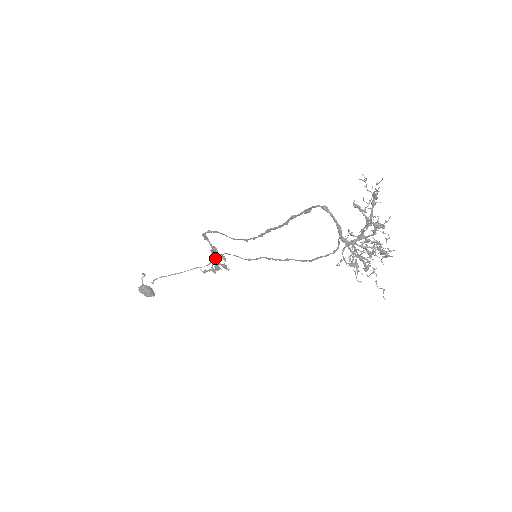
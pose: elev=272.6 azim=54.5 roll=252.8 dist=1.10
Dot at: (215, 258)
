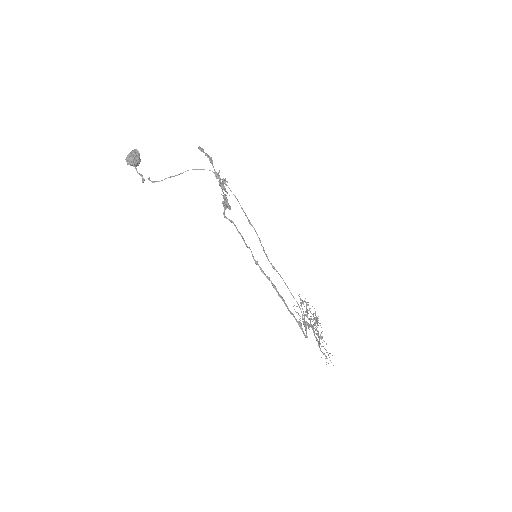
Dot at: occluded
